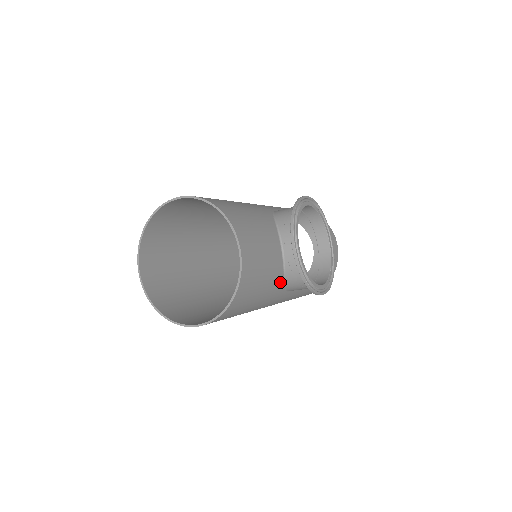
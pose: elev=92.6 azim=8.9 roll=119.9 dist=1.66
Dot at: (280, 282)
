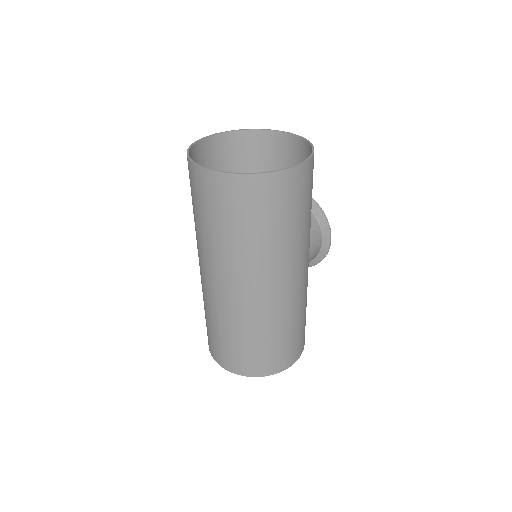
Dot at: occluded
